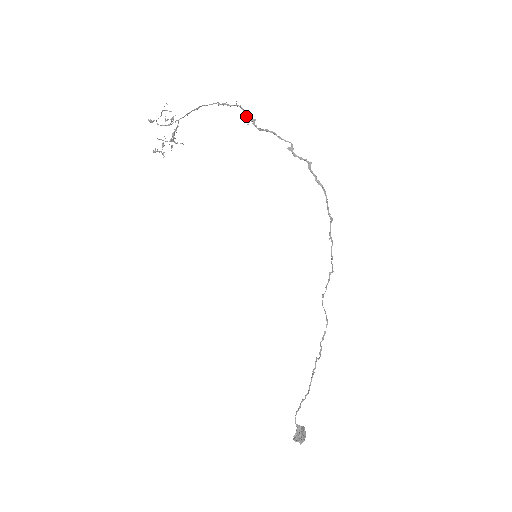
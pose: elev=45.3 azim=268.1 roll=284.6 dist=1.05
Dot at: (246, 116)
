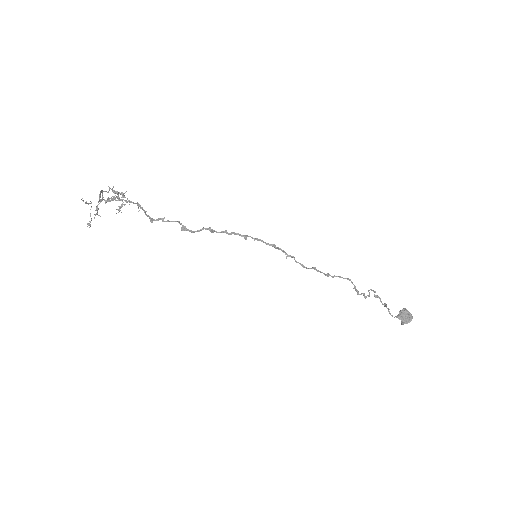
Dot at: (130, 202)
